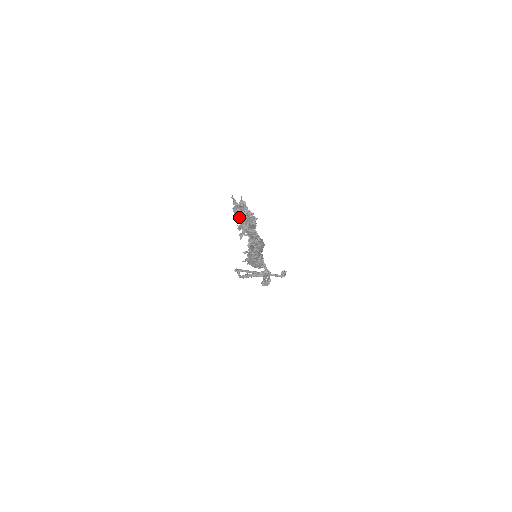
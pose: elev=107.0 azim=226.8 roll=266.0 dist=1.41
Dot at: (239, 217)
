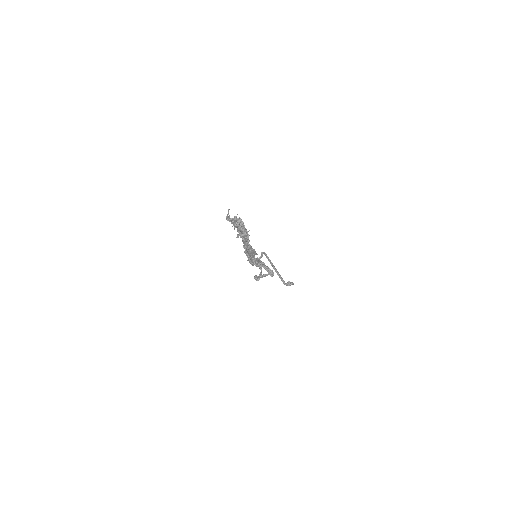
Dot at: occluded
